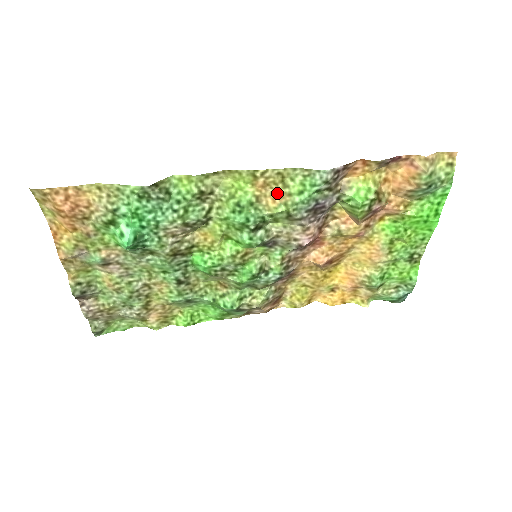
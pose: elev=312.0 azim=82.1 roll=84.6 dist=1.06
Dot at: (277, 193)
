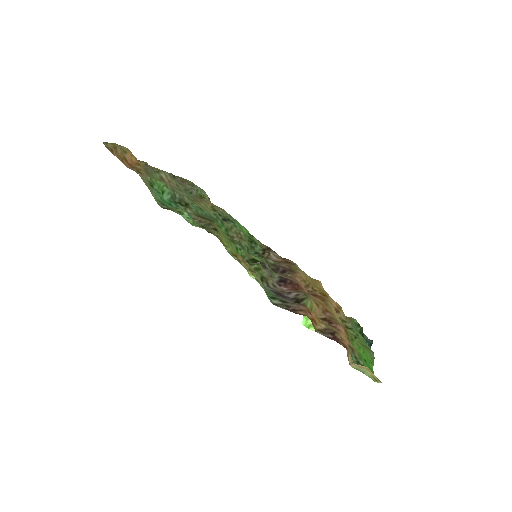
Dot at: occluded
